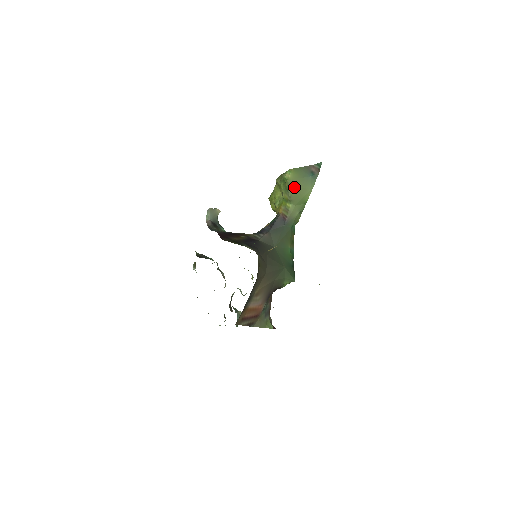
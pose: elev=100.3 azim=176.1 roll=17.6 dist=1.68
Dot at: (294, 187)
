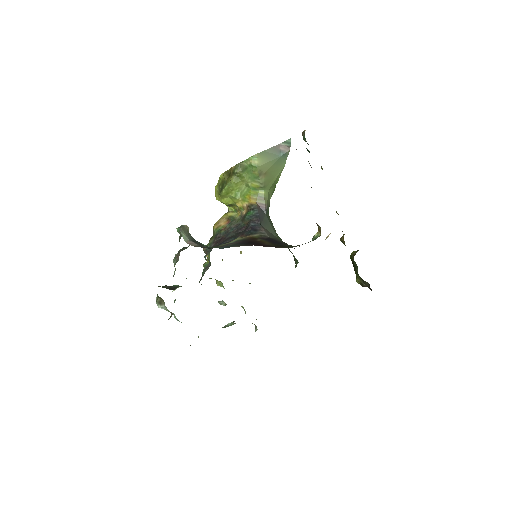
Dot at: (266, 172)
